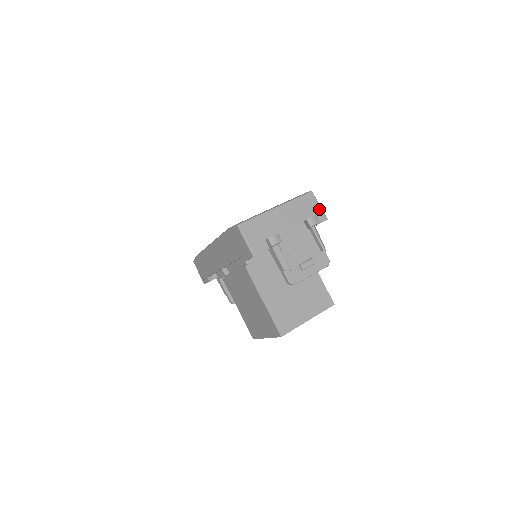
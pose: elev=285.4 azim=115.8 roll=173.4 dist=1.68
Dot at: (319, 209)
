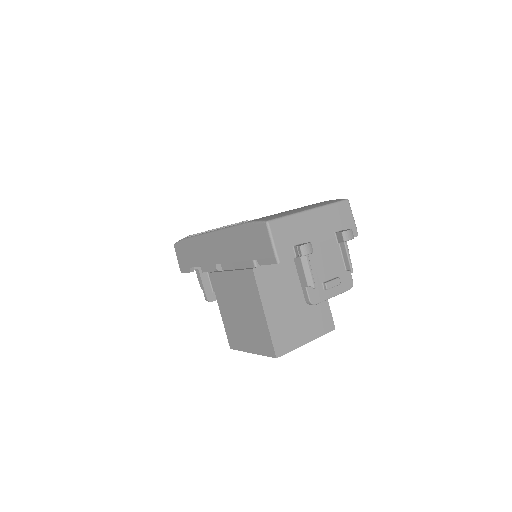
Dot at: (352, 222)
